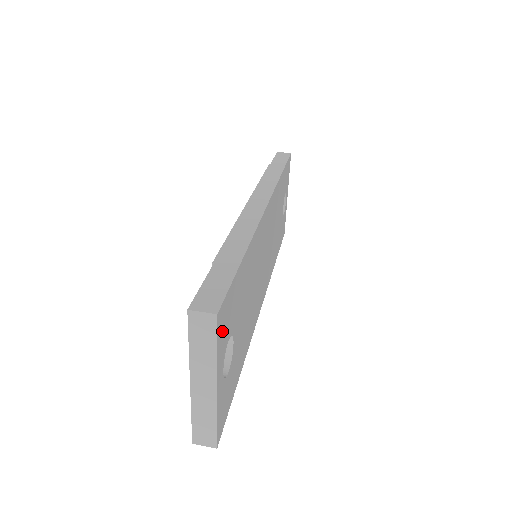
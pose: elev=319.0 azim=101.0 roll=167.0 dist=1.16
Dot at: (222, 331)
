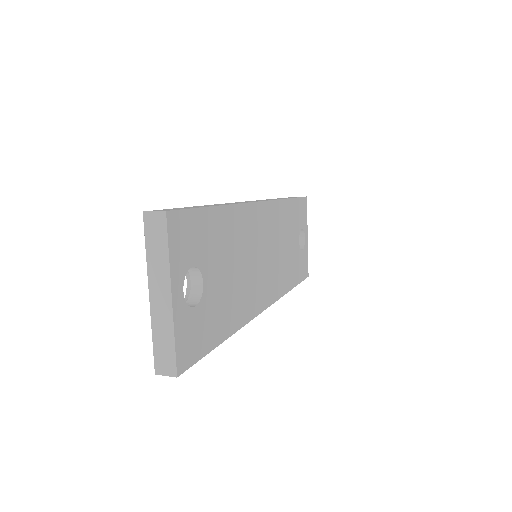
Dot at: (177, 241)
